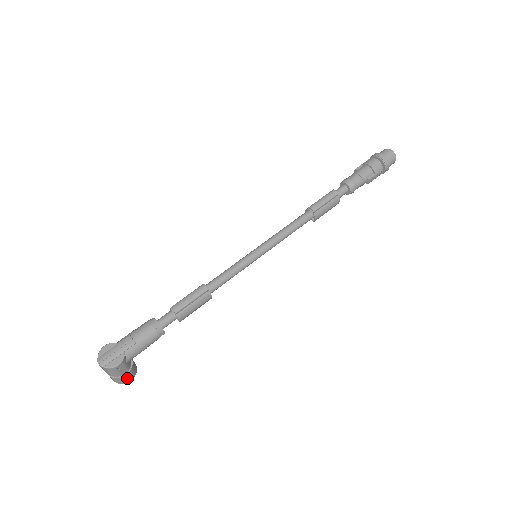
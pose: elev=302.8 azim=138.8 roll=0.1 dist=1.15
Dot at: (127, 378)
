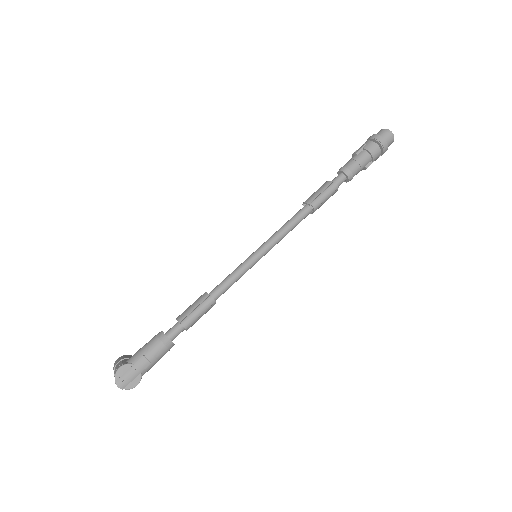
Dot at: occluded
